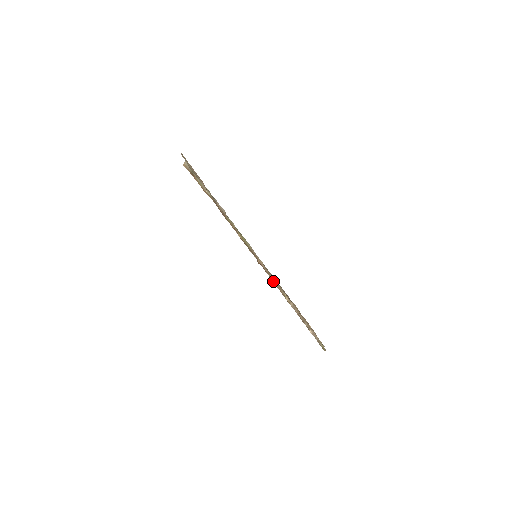
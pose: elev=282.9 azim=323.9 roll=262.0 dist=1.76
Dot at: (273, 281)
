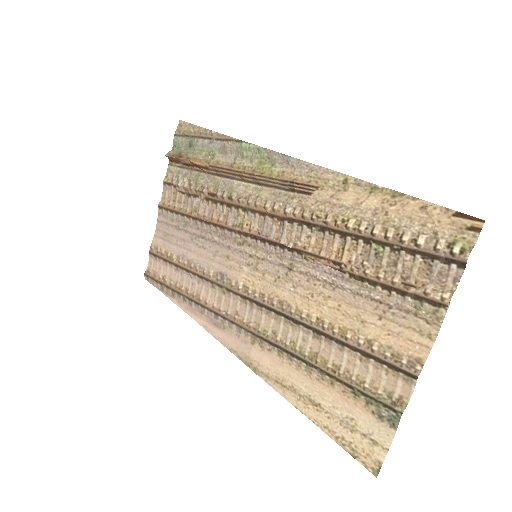
Dot at: (317, 216)
